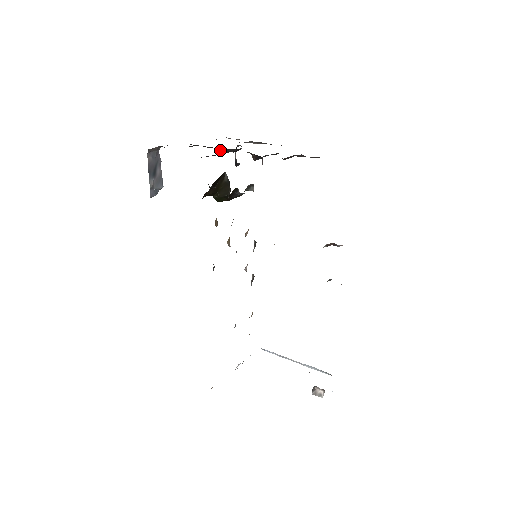
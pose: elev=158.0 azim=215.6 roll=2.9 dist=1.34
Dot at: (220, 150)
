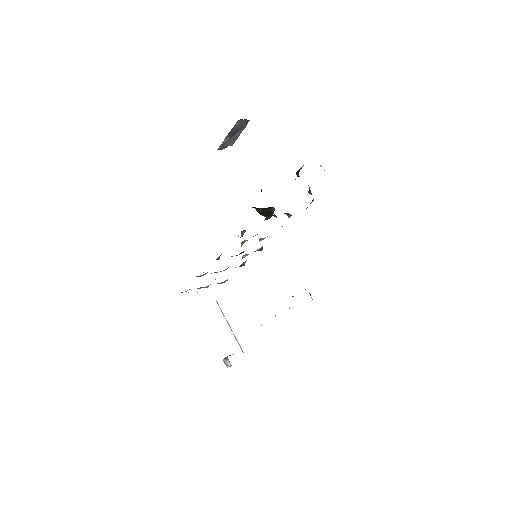
Dot at: occluded
